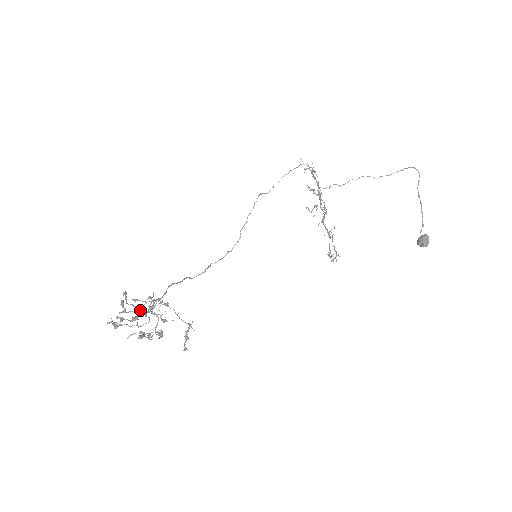
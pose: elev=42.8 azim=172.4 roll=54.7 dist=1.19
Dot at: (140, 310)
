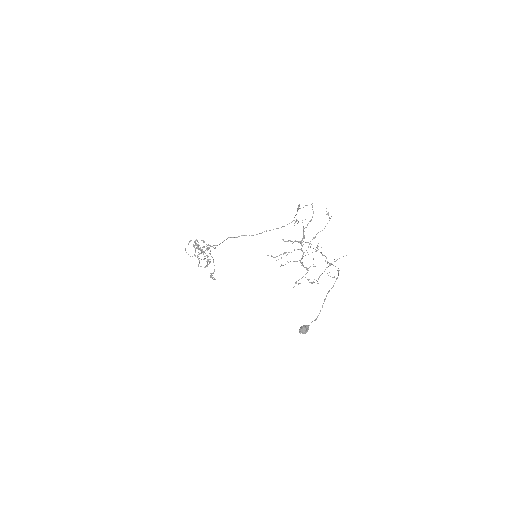
Dot at: (195, 252)
